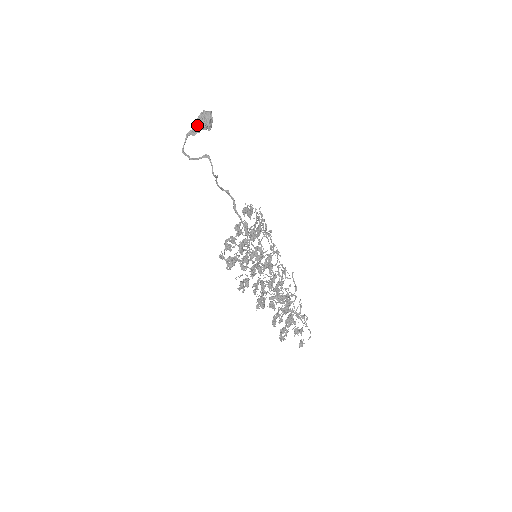
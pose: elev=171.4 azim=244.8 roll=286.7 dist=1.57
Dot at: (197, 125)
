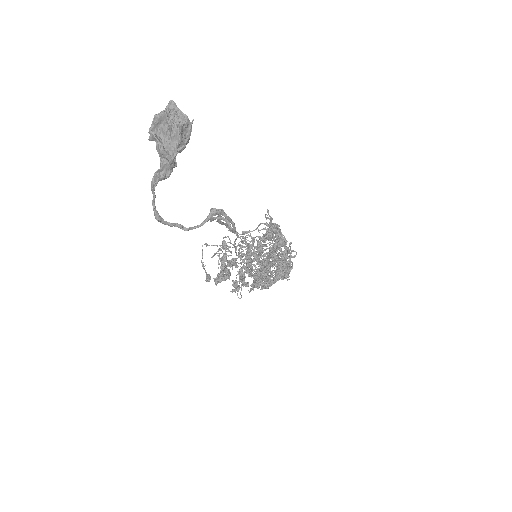
Dot at: (173, 159)
